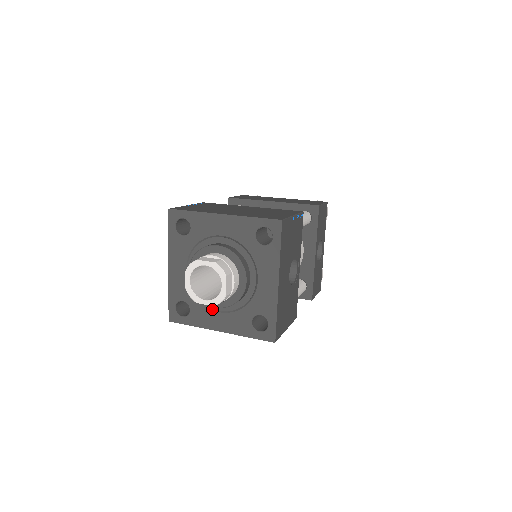
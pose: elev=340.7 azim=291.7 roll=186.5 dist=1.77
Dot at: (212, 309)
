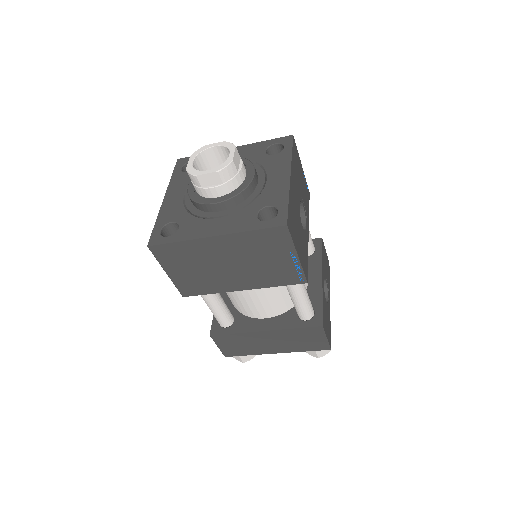
Dot at: (208, 218)
